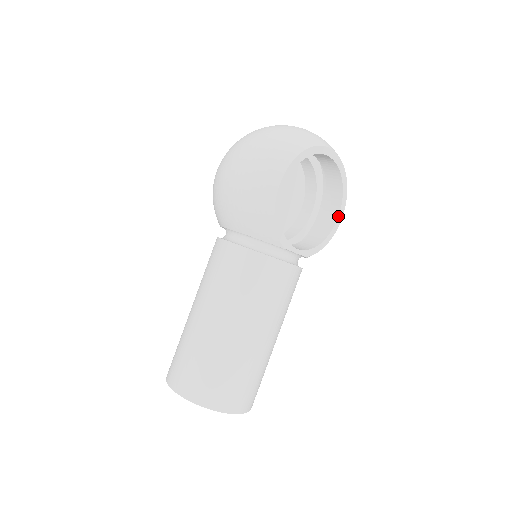
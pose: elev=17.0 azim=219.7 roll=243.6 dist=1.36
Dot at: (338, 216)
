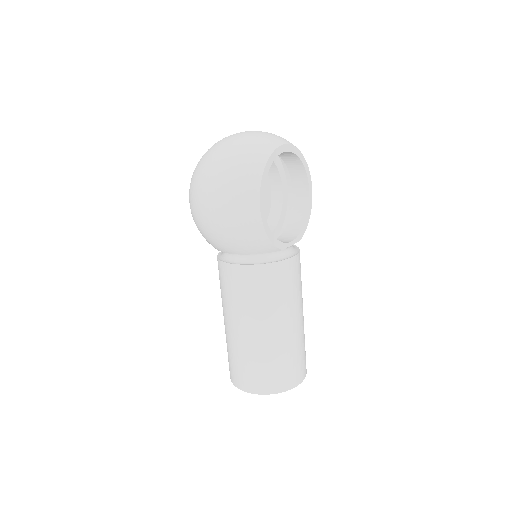
Dot at: (309, 190)
